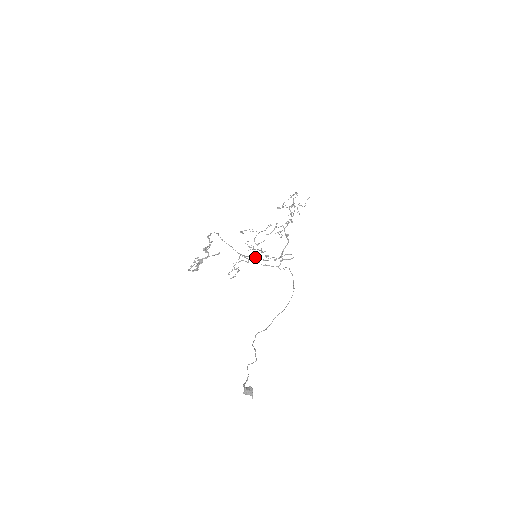
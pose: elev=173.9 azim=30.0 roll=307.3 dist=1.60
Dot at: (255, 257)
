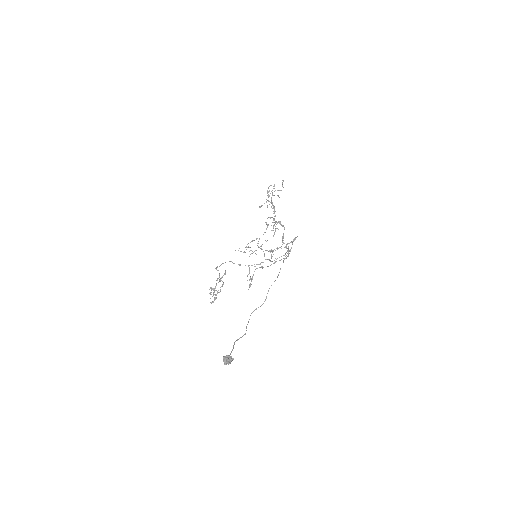
Dot at: occluded
